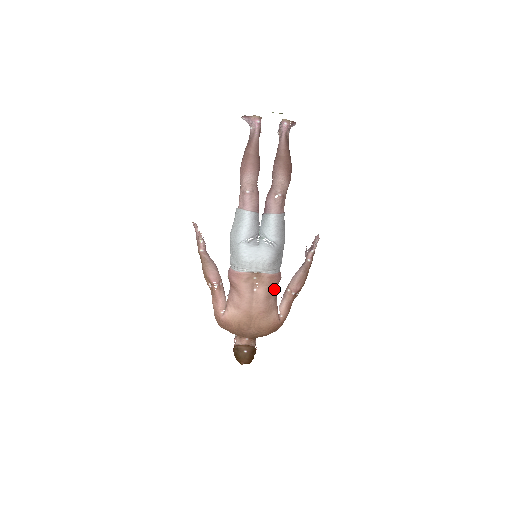
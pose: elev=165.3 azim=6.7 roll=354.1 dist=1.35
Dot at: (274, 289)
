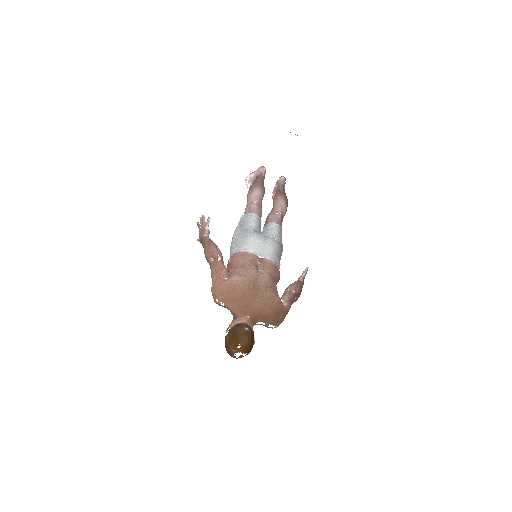
Dot at: (276, 281)
